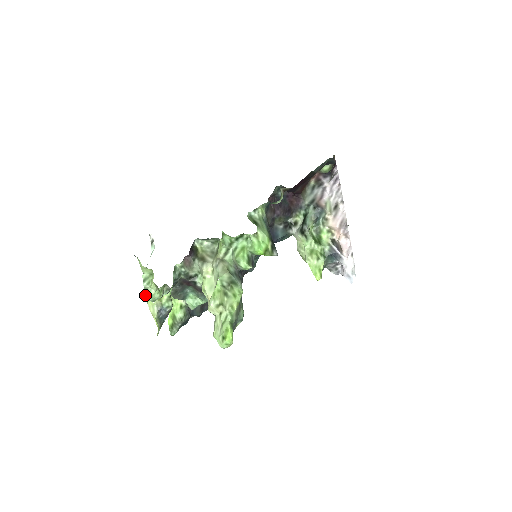
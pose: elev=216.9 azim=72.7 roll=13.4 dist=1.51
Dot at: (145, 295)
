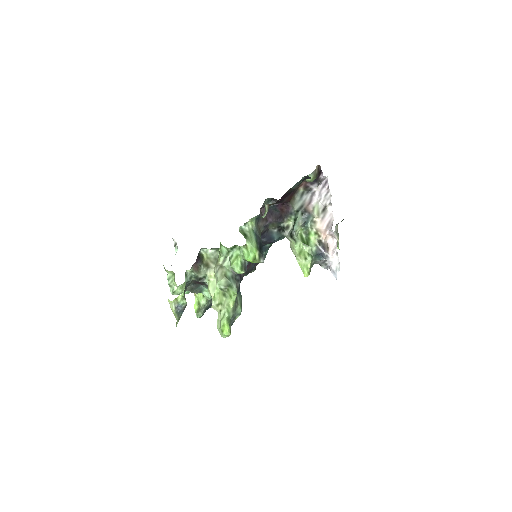
Dot at: (170, 291)
